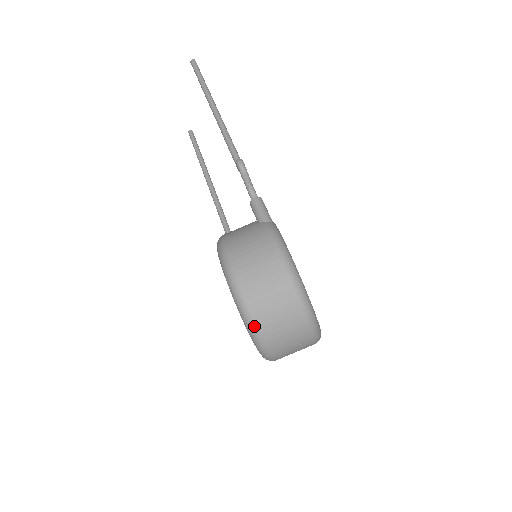
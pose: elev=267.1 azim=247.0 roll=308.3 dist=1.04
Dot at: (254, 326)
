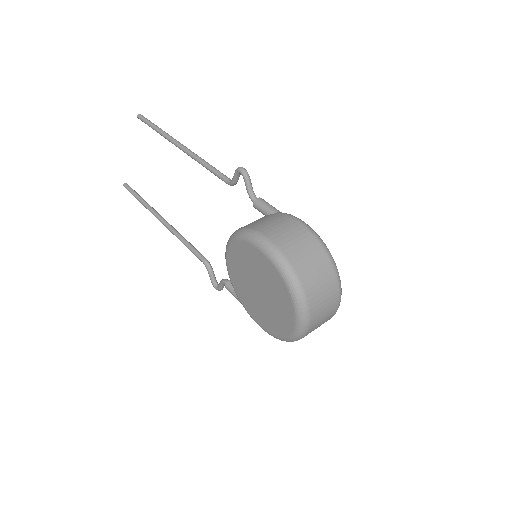
Dot at: (301, 289)
